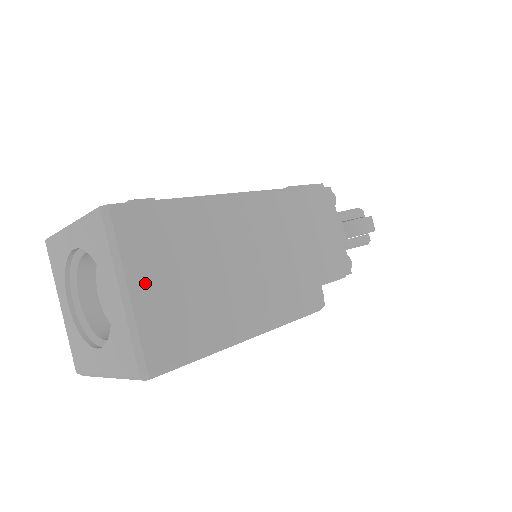
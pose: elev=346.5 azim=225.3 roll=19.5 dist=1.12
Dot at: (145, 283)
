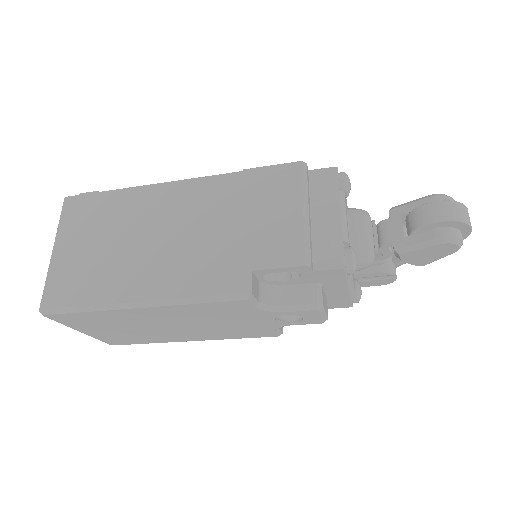
Dot at: (66, 247)
